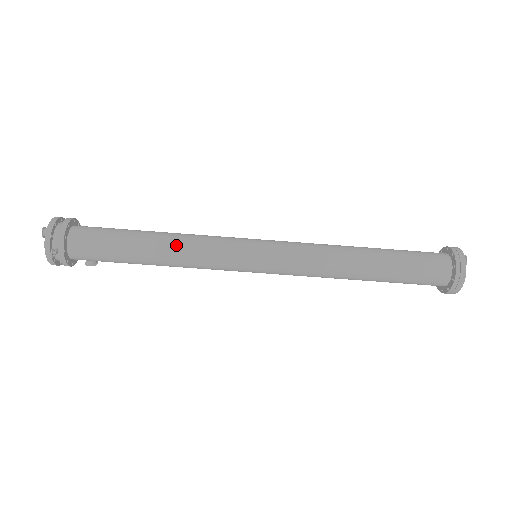
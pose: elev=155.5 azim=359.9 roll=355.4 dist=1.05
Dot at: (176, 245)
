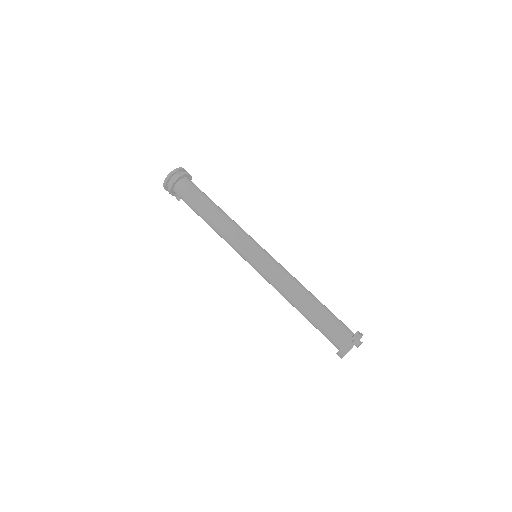
Dot at: occluded
